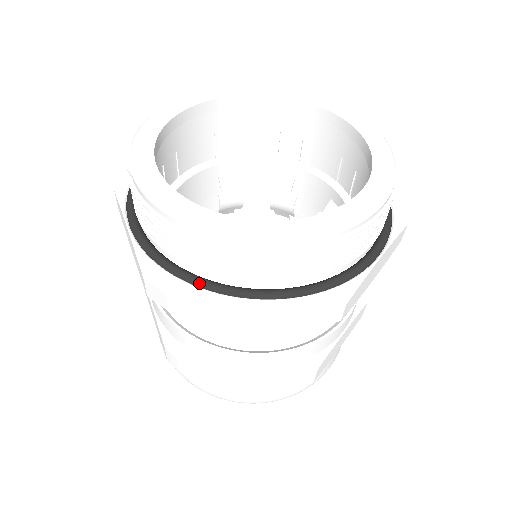
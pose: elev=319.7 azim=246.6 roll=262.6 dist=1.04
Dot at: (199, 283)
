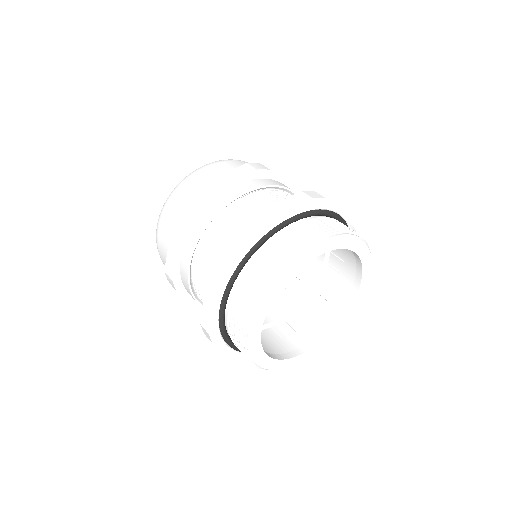
Dot at: occluded
